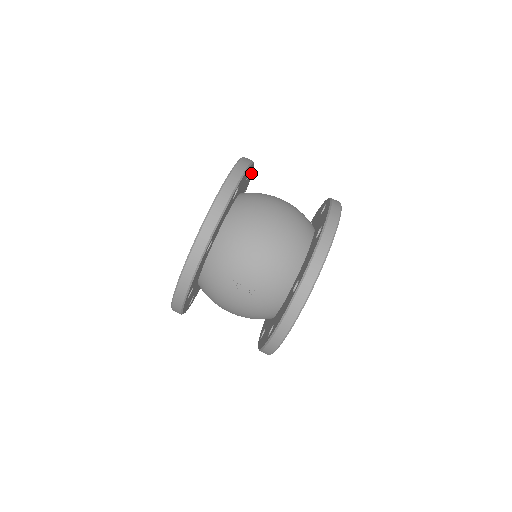
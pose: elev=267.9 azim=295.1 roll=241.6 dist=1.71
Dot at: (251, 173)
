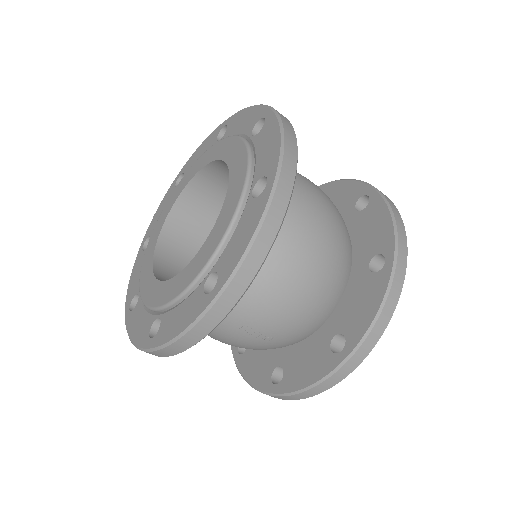
Dot at: occluded
